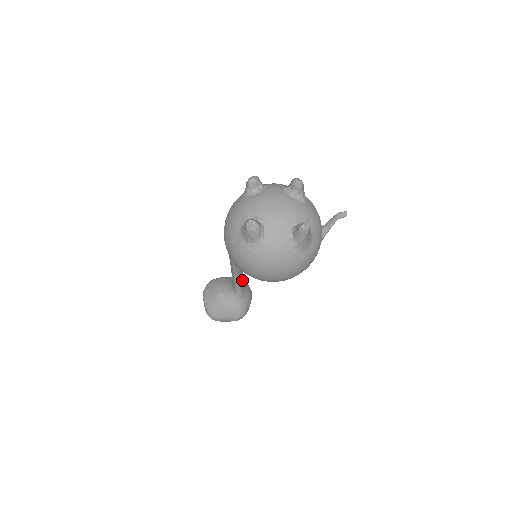
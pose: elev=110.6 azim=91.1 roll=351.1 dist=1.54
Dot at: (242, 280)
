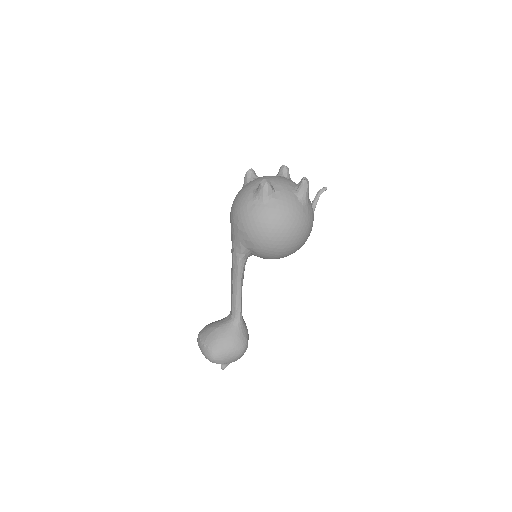
Dot at: (241, 300)
